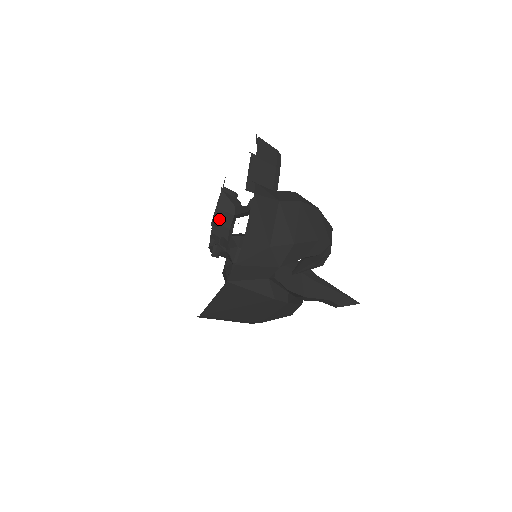
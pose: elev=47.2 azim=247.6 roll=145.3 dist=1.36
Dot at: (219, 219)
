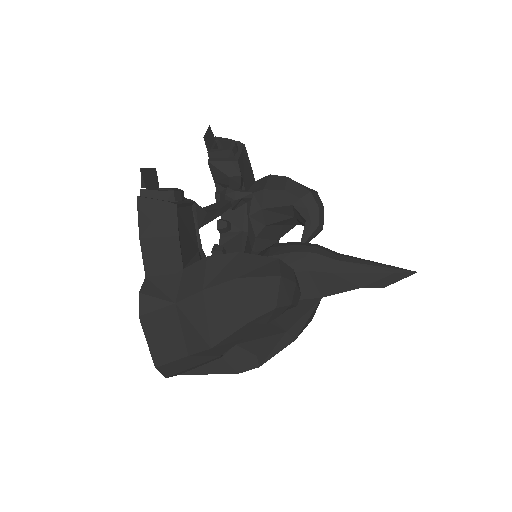
Dot at: occluded
